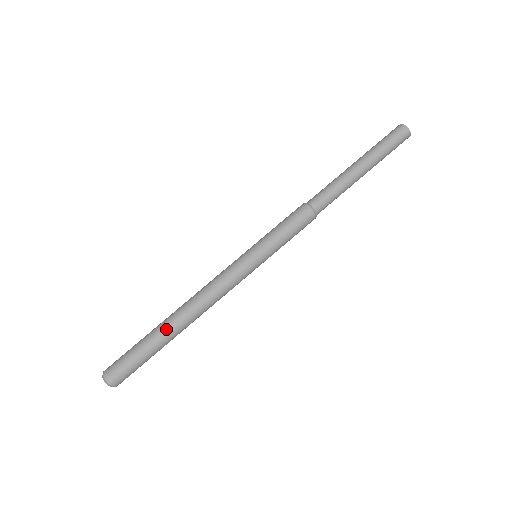
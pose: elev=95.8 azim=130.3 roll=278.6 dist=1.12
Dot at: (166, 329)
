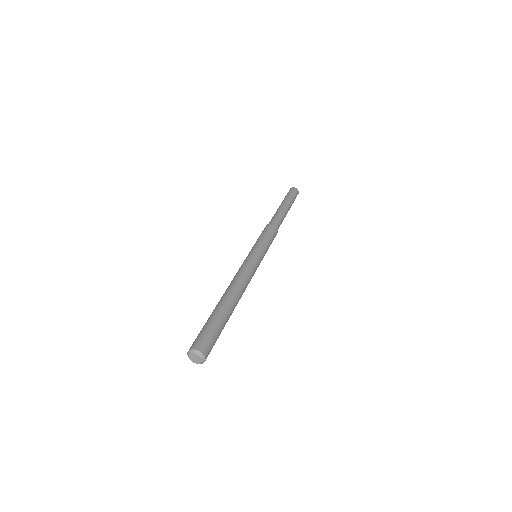
Dot at: (222, 303)
